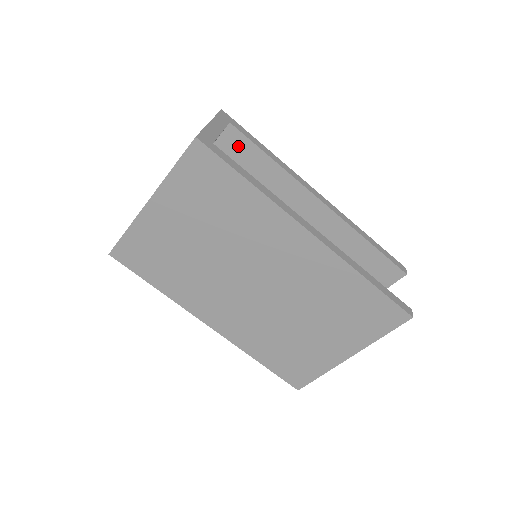
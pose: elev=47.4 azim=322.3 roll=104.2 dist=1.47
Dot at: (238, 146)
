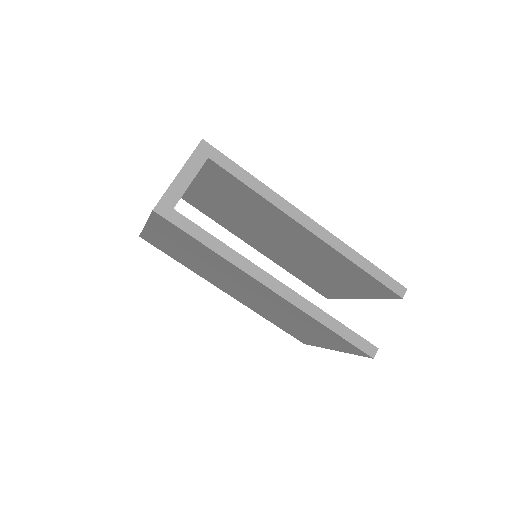
Dot at: (223, 174)
